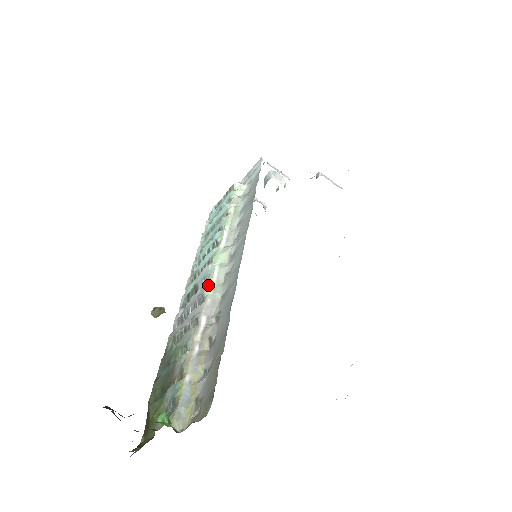
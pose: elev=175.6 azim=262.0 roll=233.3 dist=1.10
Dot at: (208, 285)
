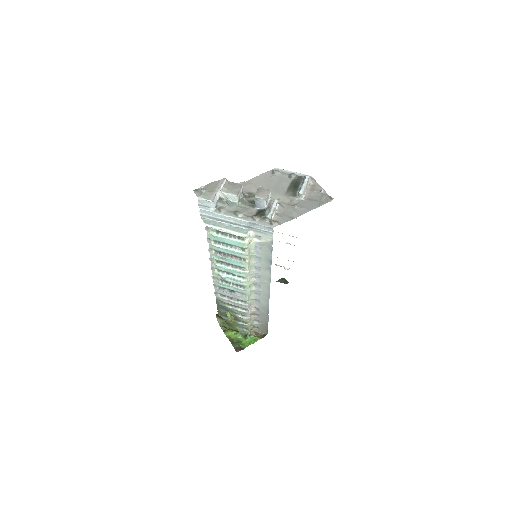
Dot at: (247, 299)
